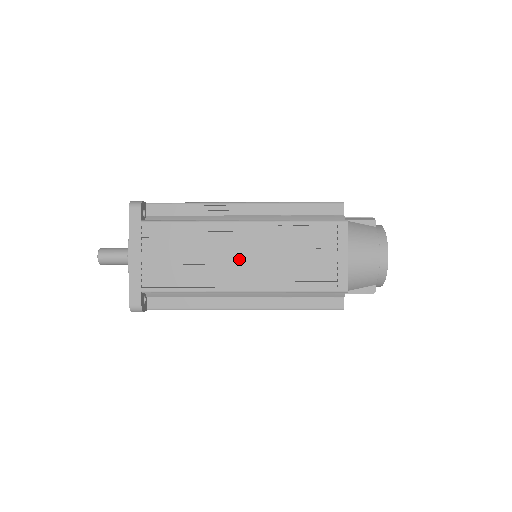
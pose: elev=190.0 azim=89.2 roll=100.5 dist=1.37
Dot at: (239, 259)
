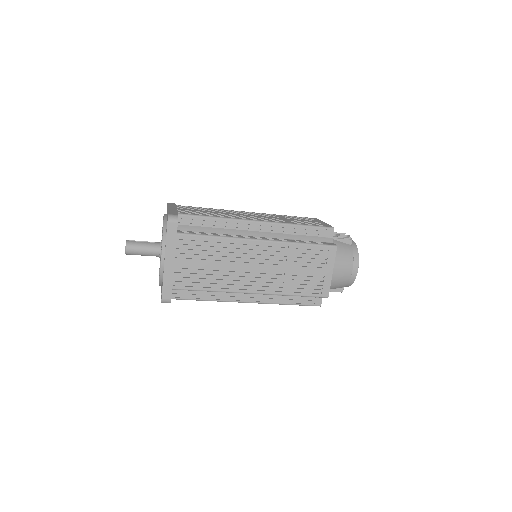
Dot at: (253, 269)
